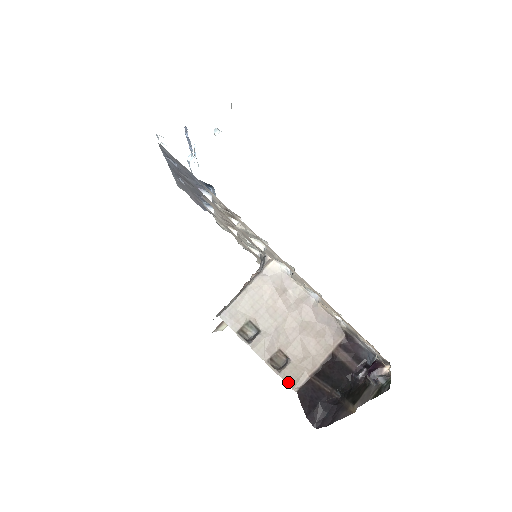
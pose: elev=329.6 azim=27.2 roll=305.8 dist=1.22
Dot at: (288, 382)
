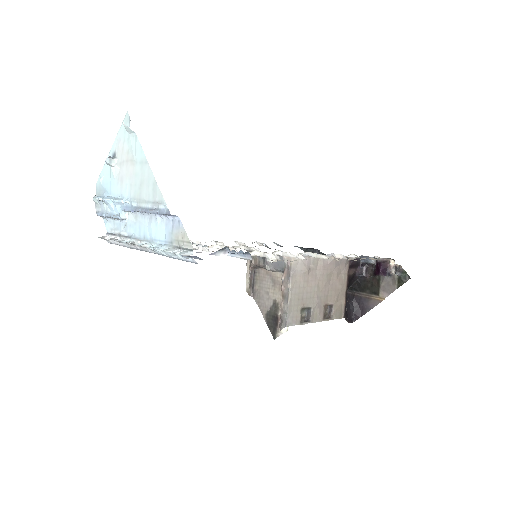
Dot at: (338, 318)
